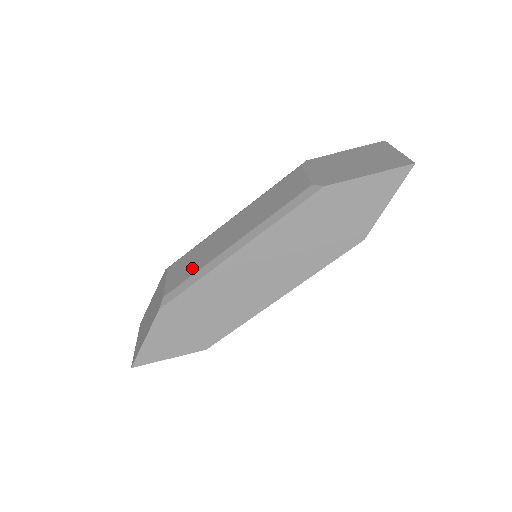
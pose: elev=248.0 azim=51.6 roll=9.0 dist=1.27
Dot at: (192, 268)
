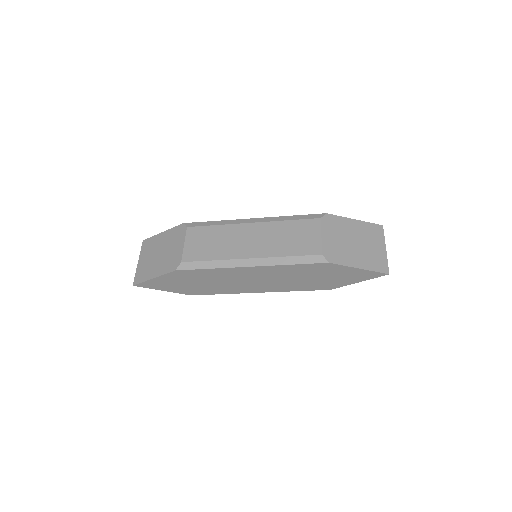
Dot at: (210, 252)
